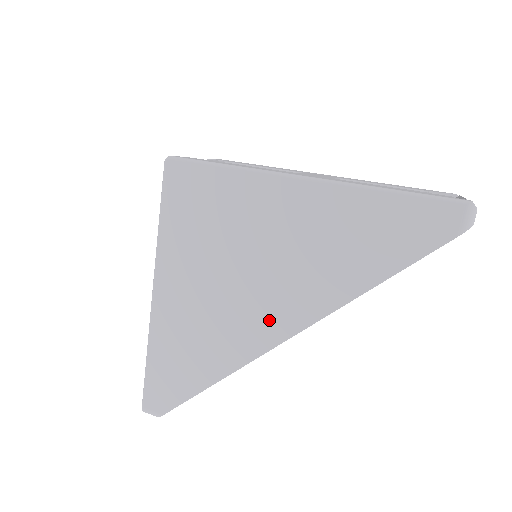
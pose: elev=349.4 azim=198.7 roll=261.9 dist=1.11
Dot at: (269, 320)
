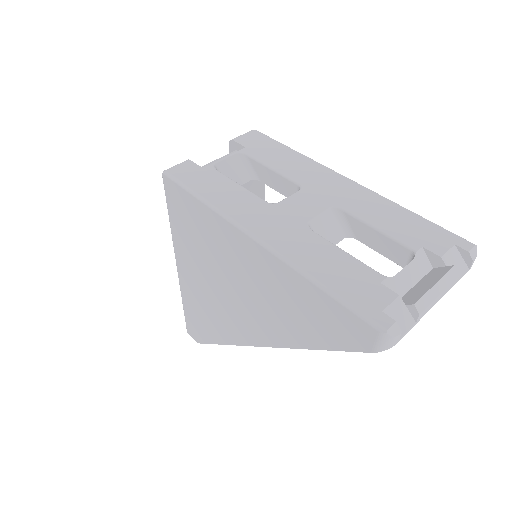
Dot at: (245, 327)
